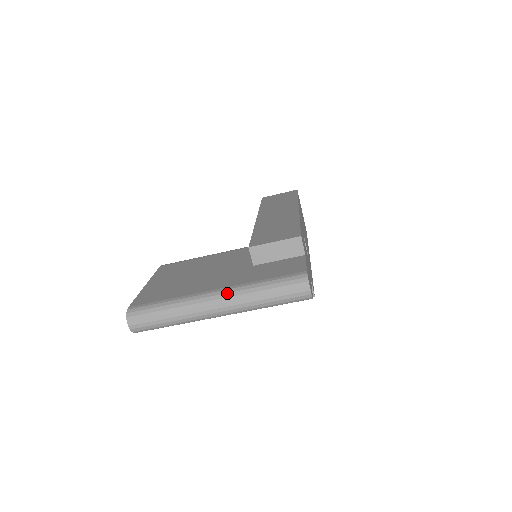
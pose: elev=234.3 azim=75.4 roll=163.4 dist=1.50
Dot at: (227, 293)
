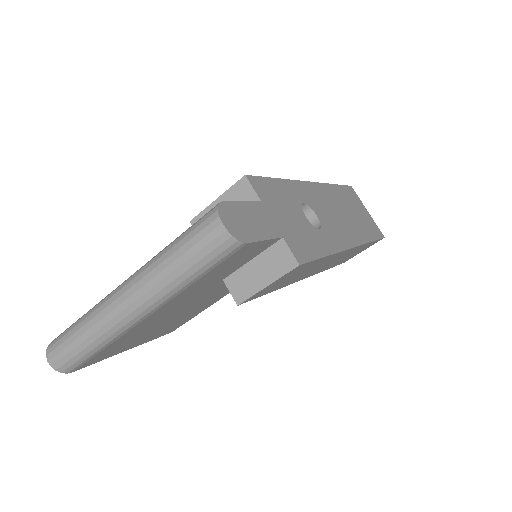
Dot at: (132, 276)
